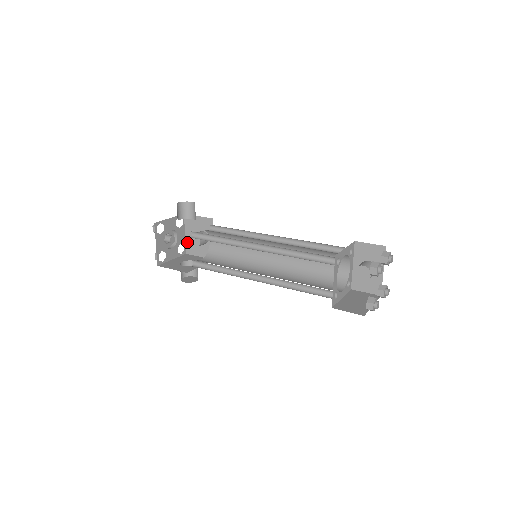
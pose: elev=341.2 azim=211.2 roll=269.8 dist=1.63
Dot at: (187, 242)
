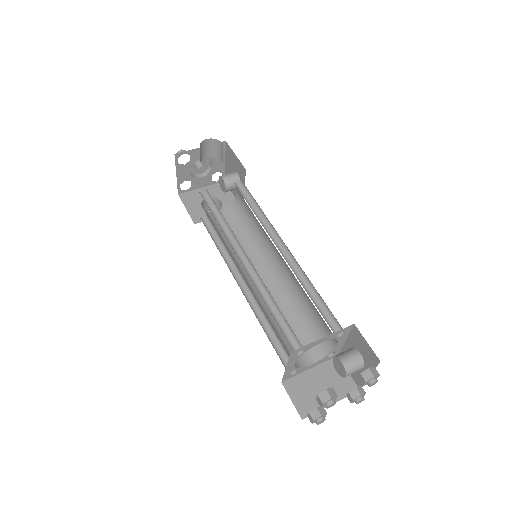
Dot at: (226, 171)
